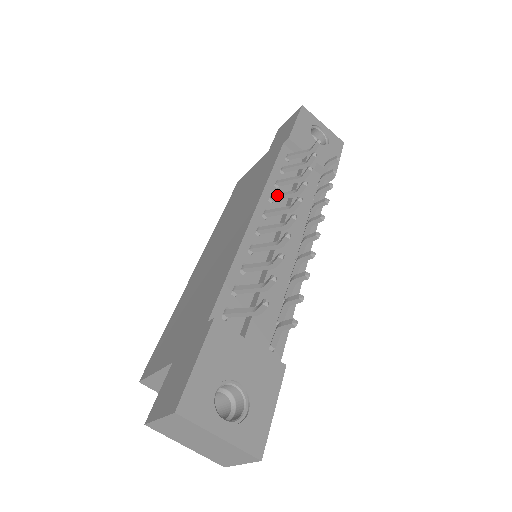
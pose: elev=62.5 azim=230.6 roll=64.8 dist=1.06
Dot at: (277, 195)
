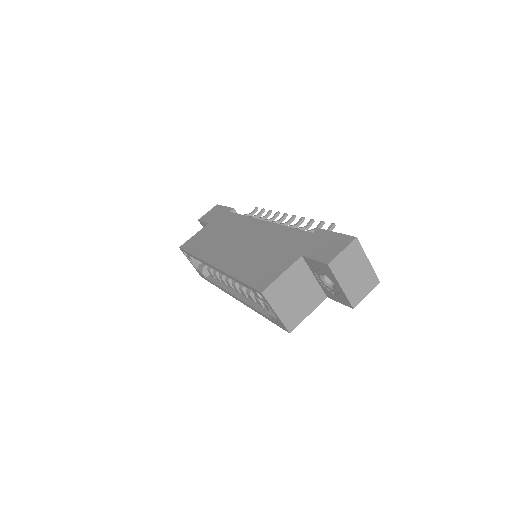
Dot at: occluded
